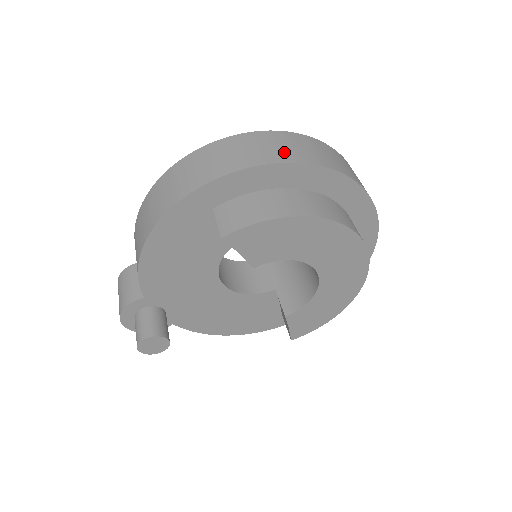
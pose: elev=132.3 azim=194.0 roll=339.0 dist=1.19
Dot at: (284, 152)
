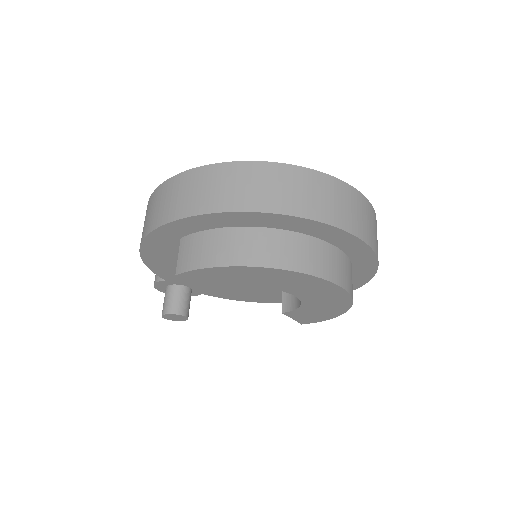
Dot at: (232, 196)
